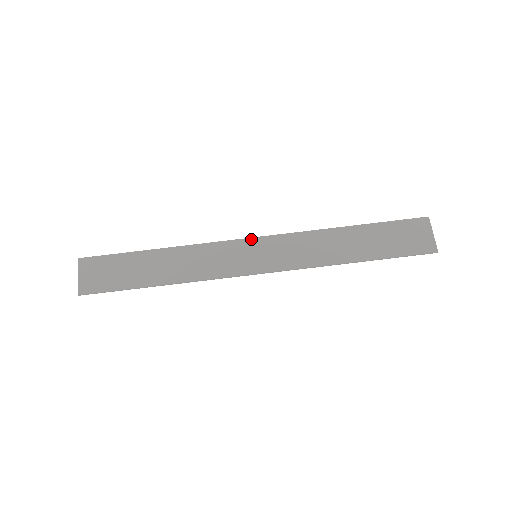
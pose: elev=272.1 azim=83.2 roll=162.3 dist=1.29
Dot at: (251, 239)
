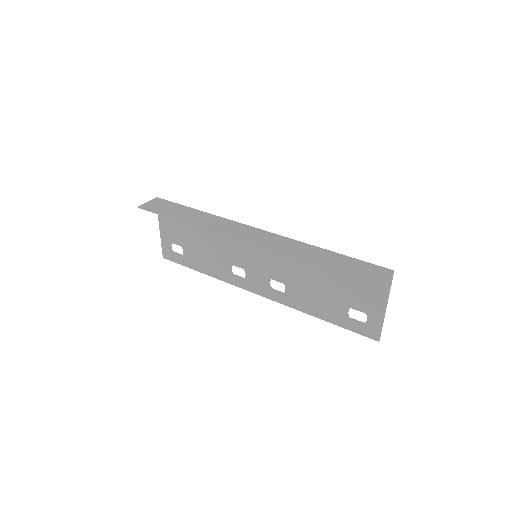
Dot at: (256, 228)
